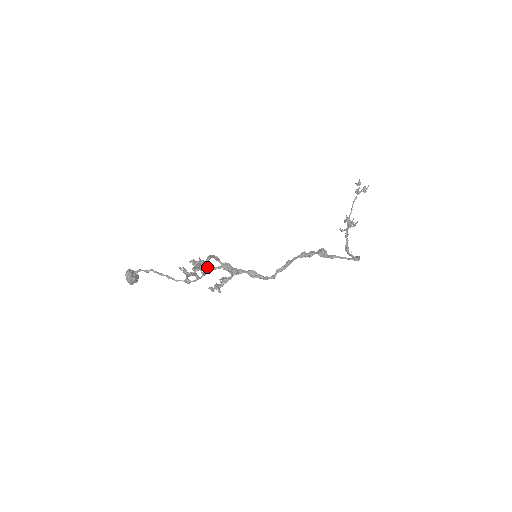
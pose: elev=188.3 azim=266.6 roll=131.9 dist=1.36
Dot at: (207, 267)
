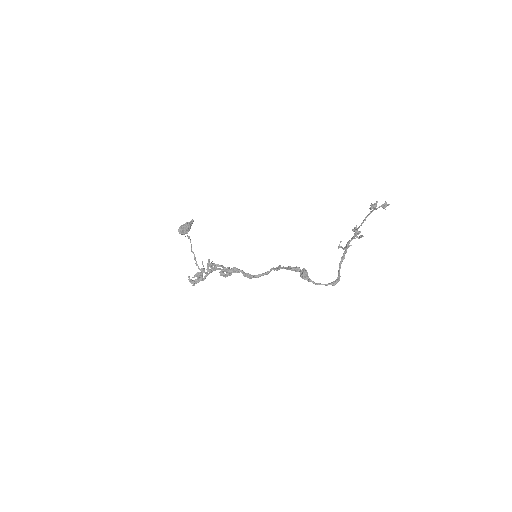
Dot at: (214, 265)
